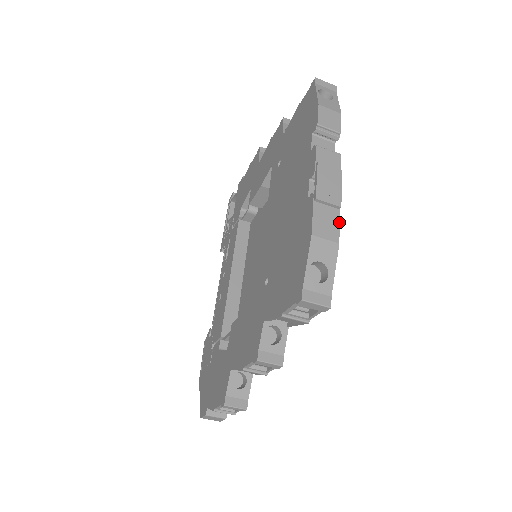
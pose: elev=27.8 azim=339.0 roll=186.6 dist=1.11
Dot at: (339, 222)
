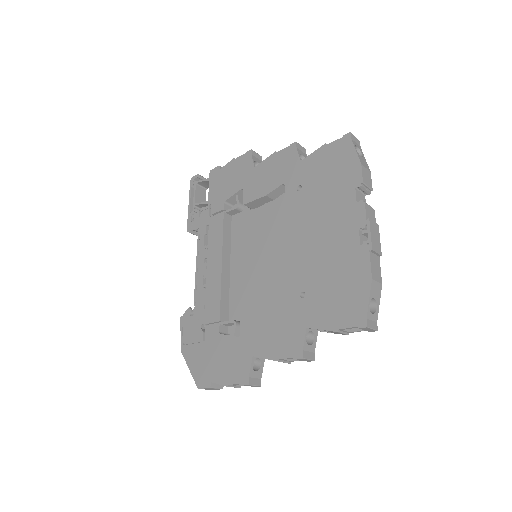
Dot at: (380, 267)
